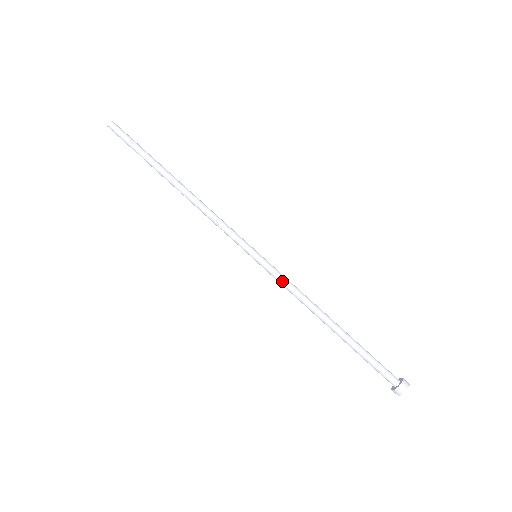
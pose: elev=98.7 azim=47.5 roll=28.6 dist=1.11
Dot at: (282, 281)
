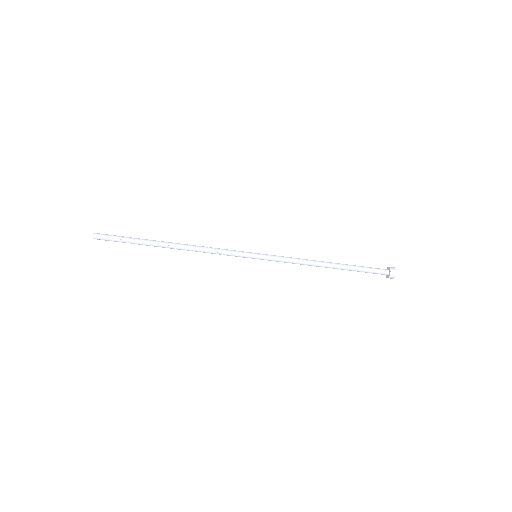
Dot at: (283, 261)
